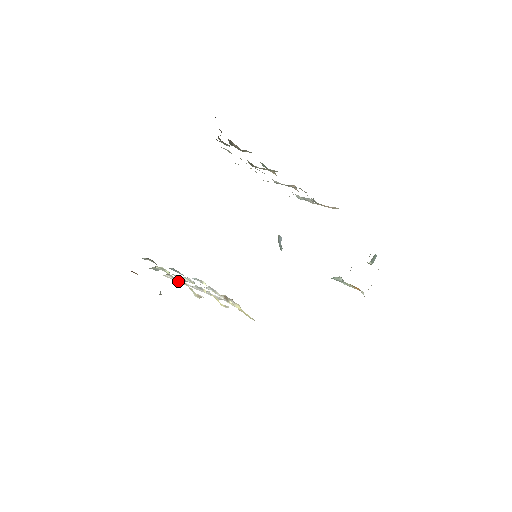
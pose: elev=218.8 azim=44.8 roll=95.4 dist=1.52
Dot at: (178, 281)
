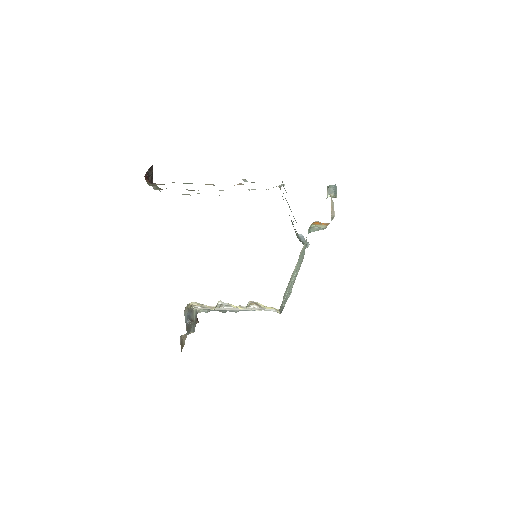
Dot at: (198, 305)
